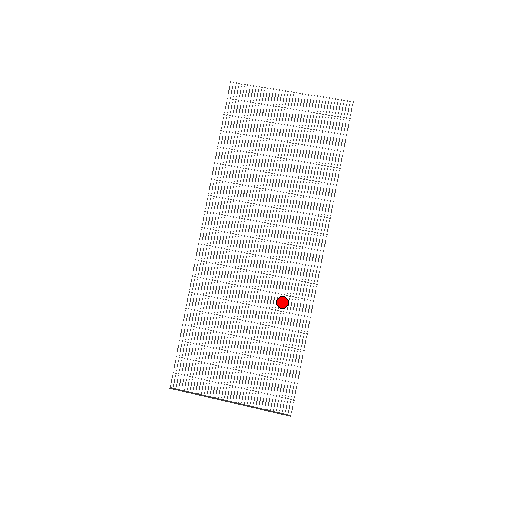
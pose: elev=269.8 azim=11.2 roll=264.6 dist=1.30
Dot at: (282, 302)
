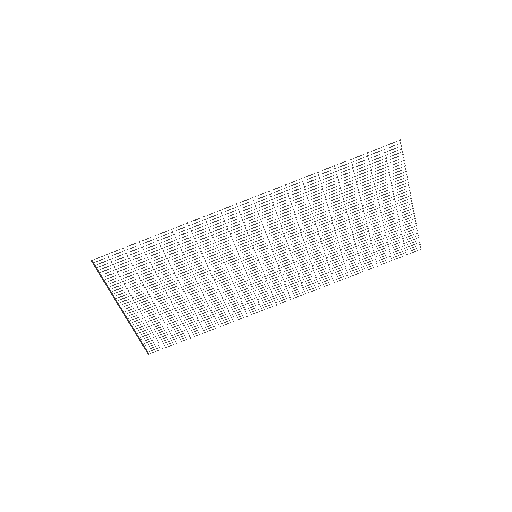
Dot at: (231, 297)
